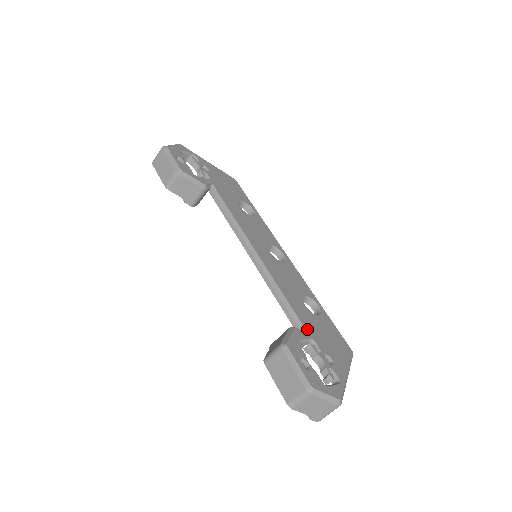
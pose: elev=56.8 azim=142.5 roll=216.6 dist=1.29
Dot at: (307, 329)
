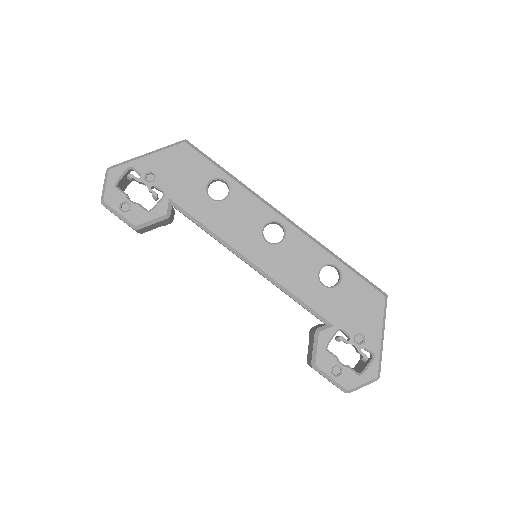
Dot at: (331, 321)
